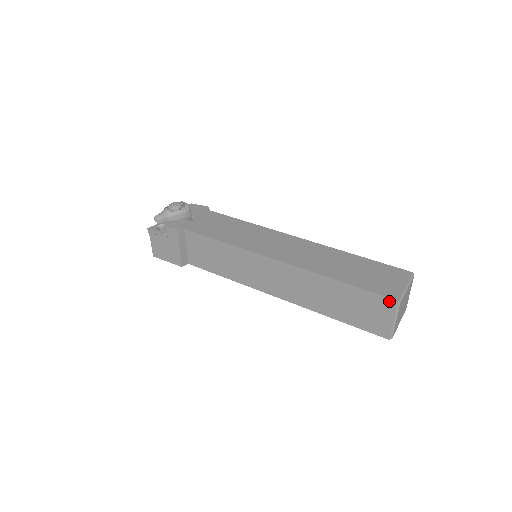
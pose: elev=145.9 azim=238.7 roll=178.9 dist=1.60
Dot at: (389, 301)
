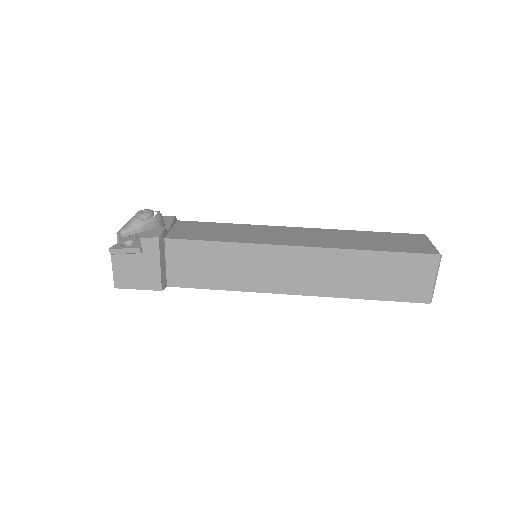
Dot at: (431, 258)
